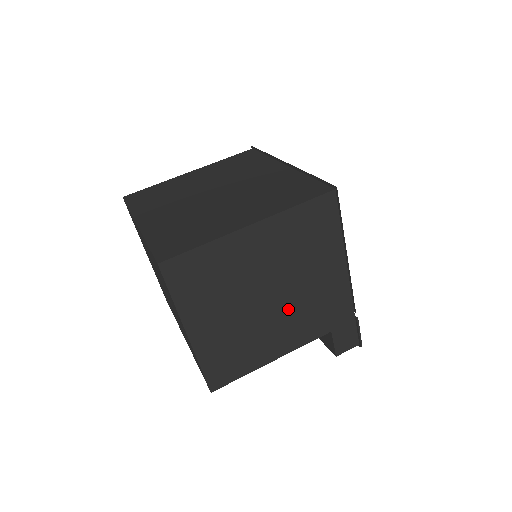
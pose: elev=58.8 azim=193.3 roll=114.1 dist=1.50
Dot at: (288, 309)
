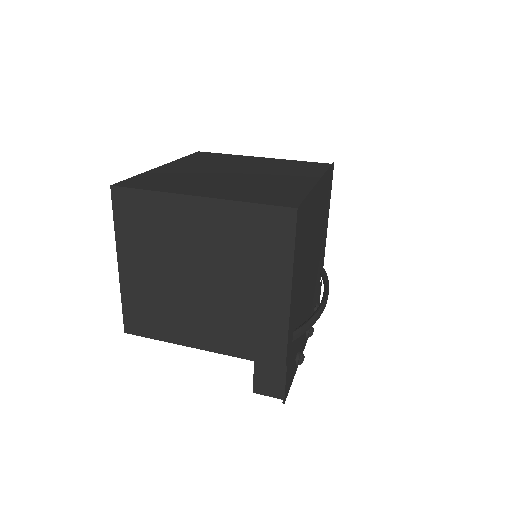
Dot at: (214, 305)
